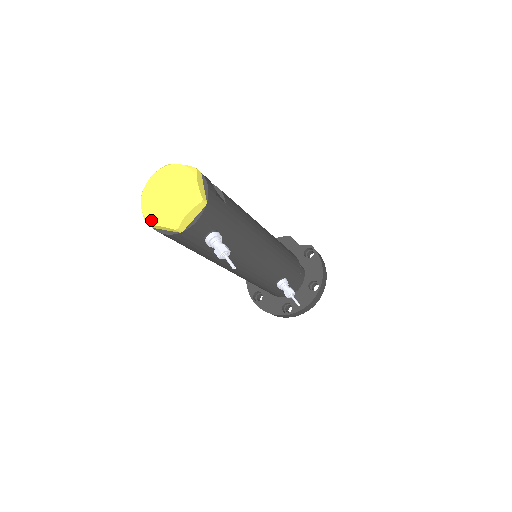
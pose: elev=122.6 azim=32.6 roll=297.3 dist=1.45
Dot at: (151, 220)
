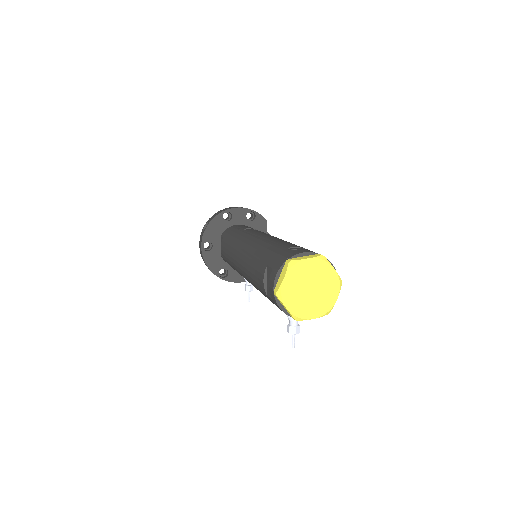
Dot at: (285, 299)
